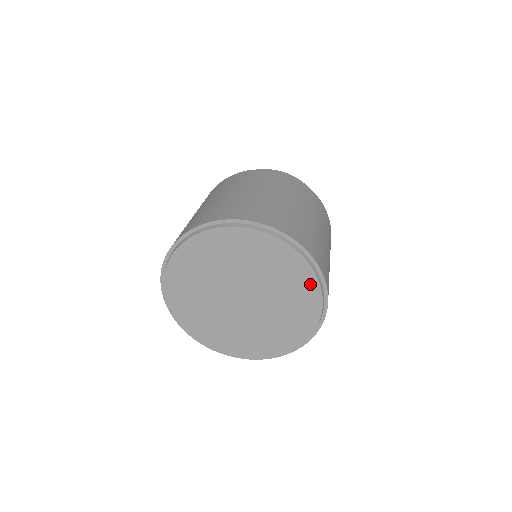
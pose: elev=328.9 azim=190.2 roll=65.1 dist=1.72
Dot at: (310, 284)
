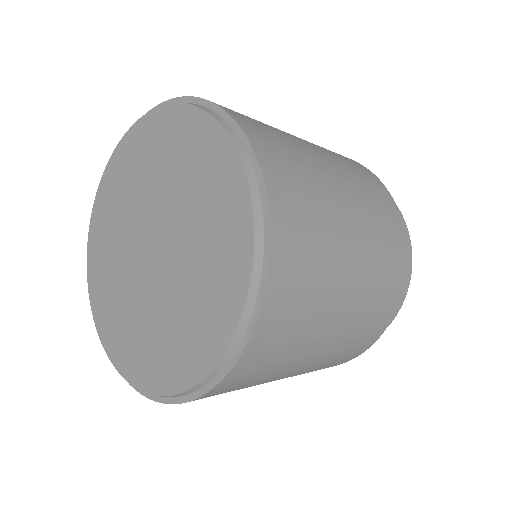
Dot at: (169, 119)
